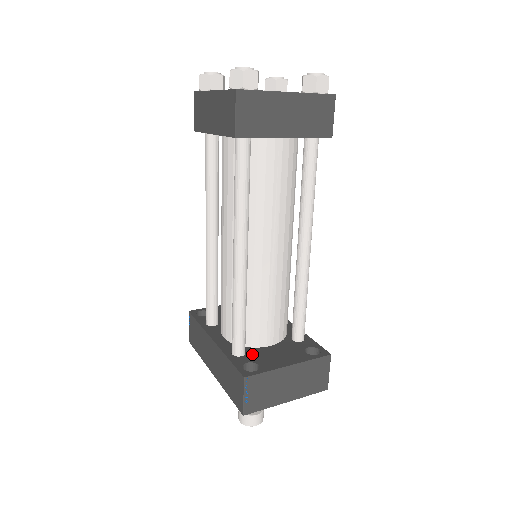
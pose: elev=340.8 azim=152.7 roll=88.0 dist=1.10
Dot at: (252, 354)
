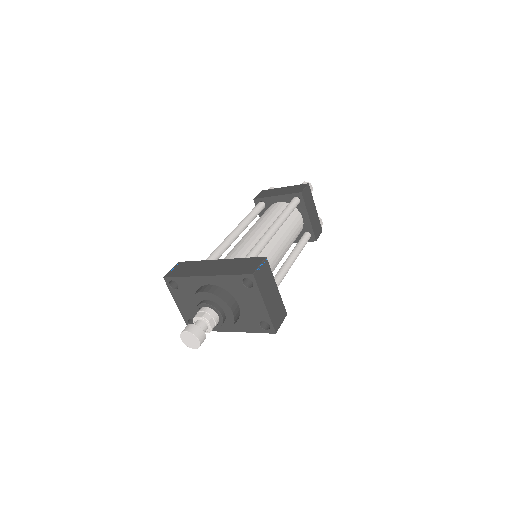
Dot at: occluded
